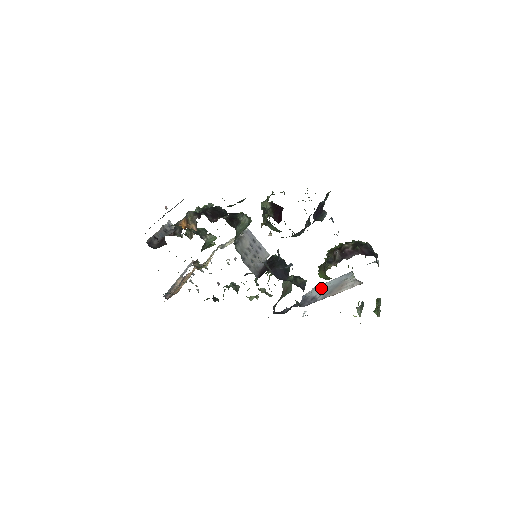
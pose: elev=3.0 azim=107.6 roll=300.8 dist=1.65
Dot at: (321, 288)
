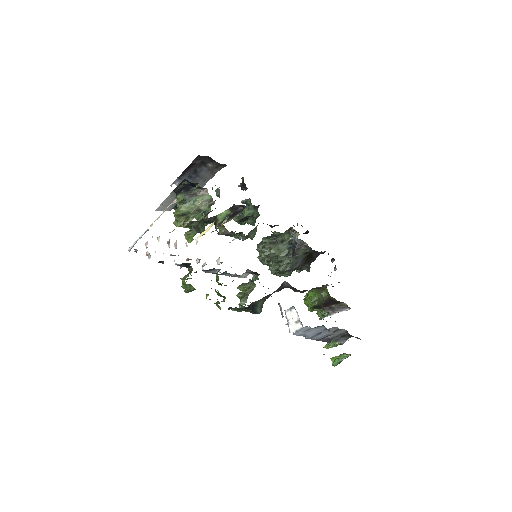
Dot at: occluded
